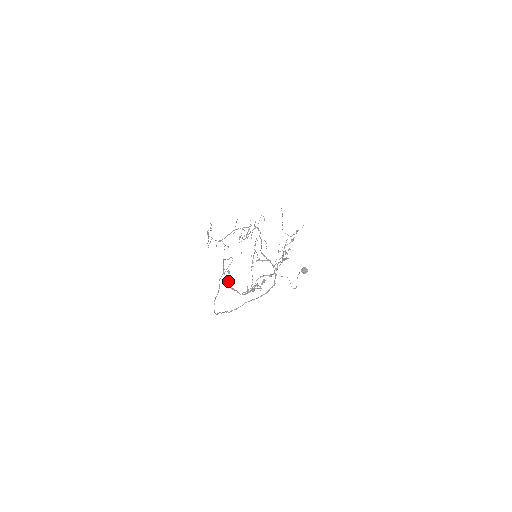
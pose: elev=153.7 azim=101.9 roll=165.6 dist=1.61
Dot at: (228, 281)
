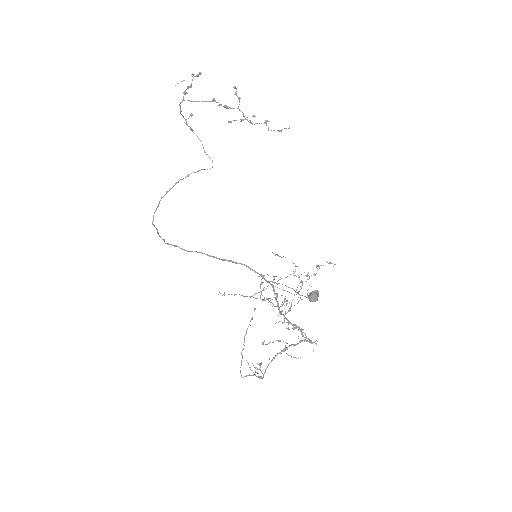
Dot at: (185, 119)
